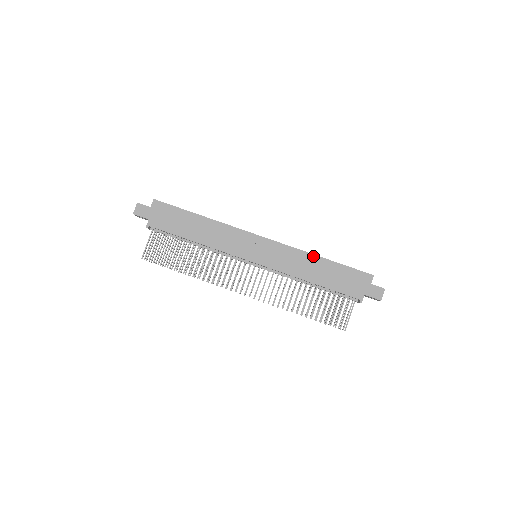
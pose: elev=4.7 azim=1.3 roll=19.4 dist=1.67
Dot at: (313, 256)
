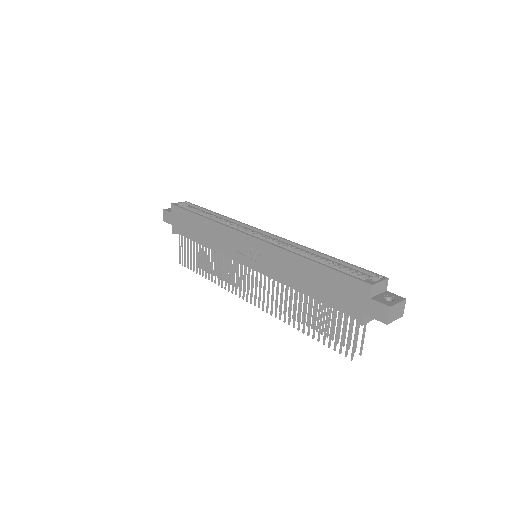
Dot at: (298, 257)
